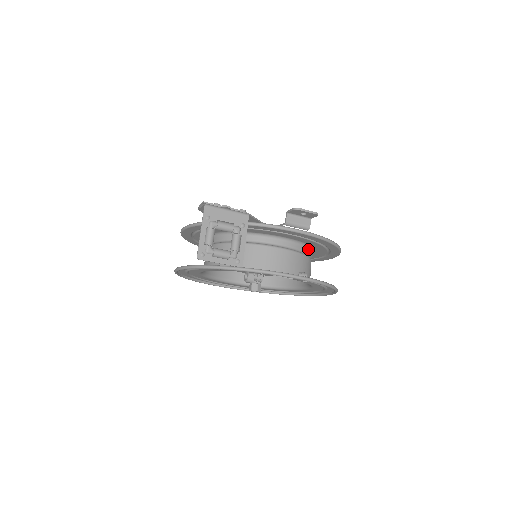
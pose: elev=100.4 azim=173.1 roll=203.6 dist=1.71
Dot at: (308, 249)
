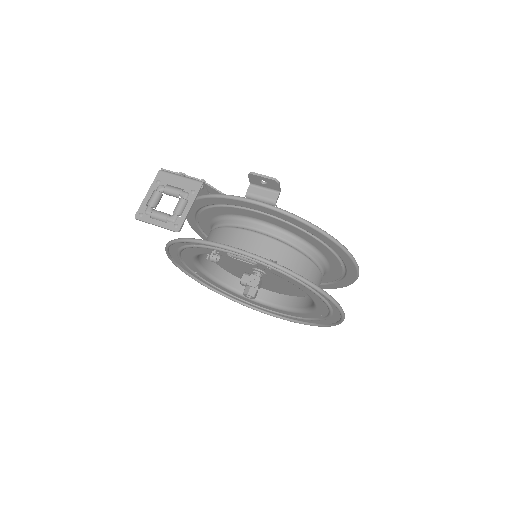
Dot at: (300, 242)
